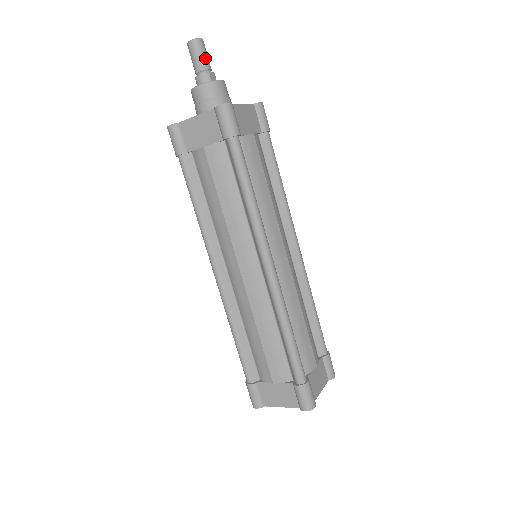
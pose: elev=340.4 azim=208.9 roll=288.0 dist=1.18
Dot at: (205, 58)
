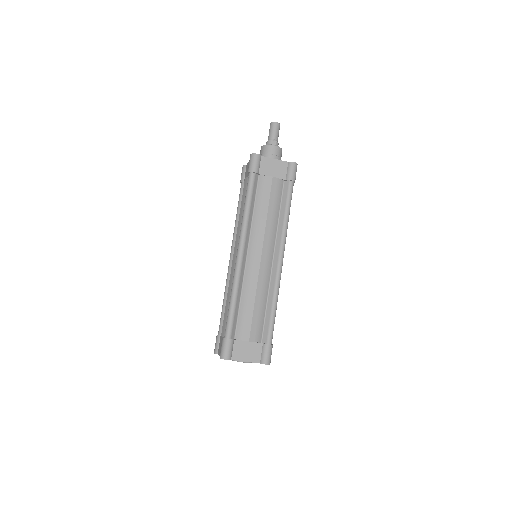
Dot at: (274, 133)
